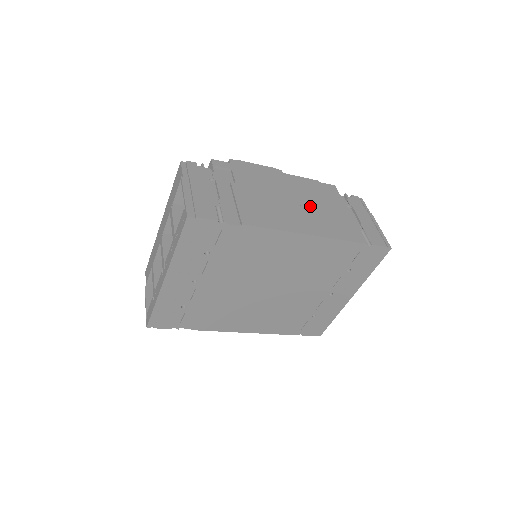
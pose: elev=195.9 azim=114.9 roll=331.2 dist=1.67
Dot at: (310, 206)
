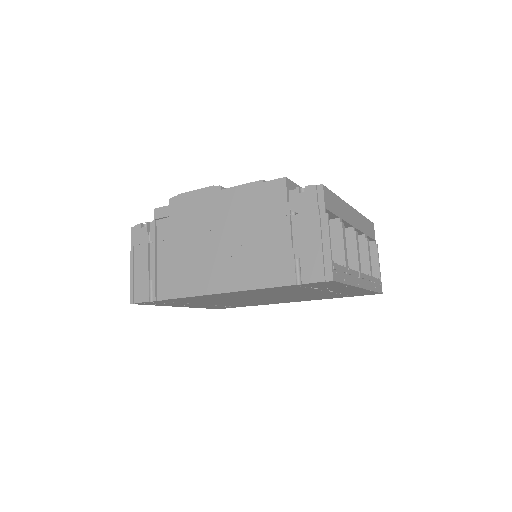
Dot at: (239, 240)
